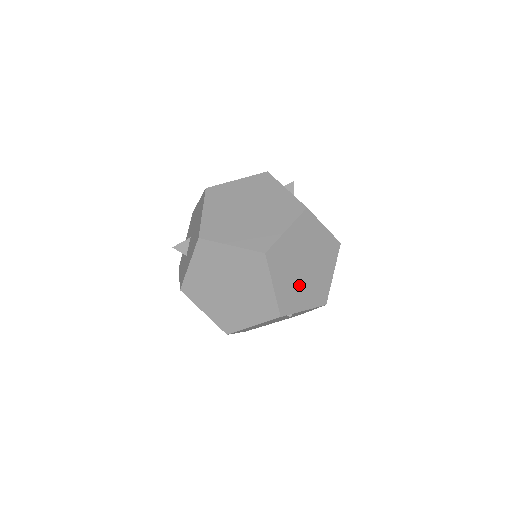
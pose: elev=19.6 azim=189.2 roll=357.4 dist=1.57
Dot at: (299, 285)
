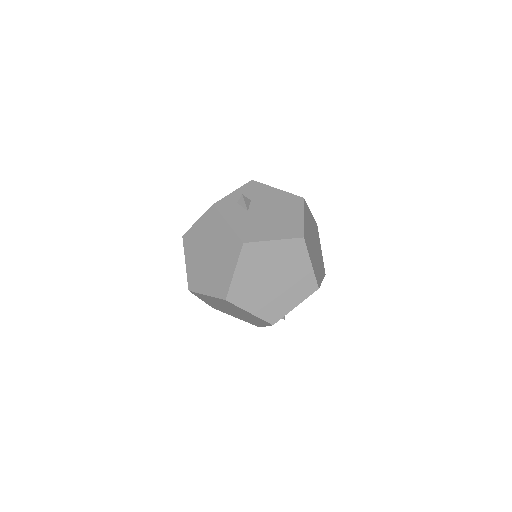
Dot at: (277, 296)
